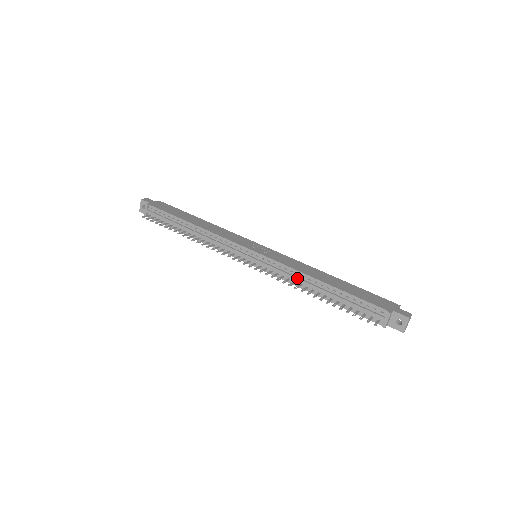
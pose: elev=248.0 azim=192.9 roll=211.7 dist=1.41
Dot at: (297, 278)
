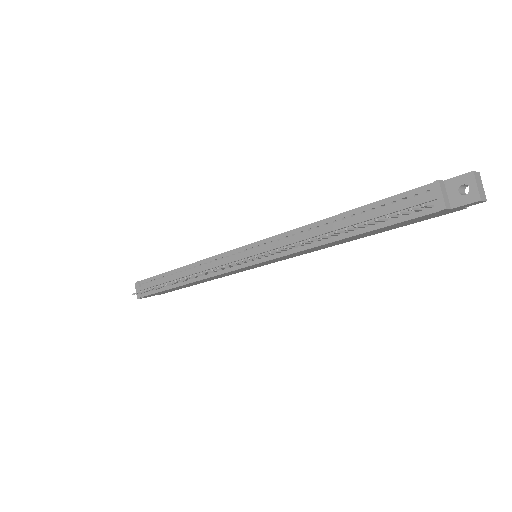
Dot at: (302, 236)
